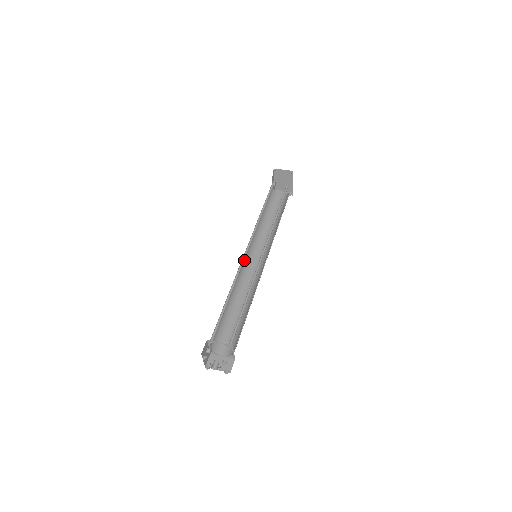
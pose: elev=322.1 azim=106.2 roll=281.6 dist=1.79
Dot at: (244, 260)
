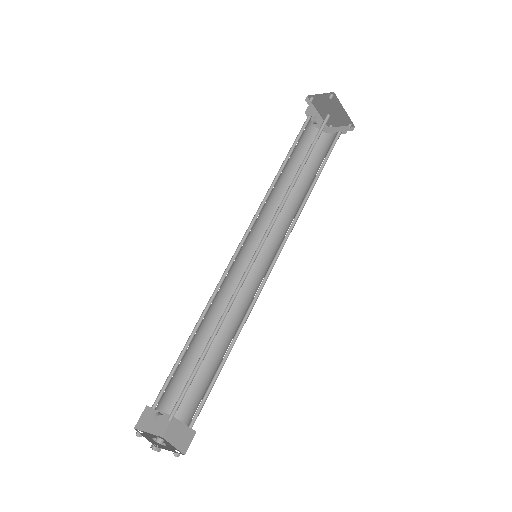
Dot at: (242, 263)
